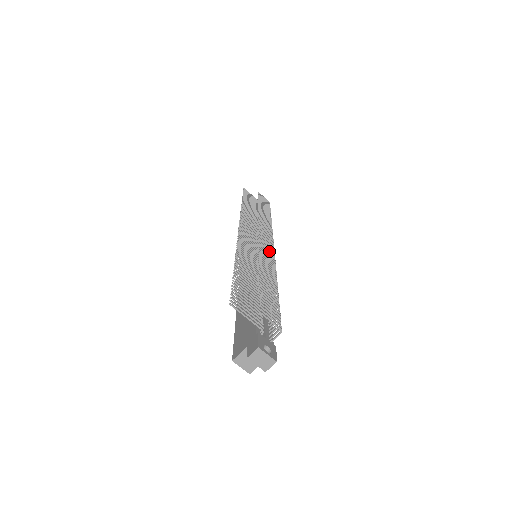
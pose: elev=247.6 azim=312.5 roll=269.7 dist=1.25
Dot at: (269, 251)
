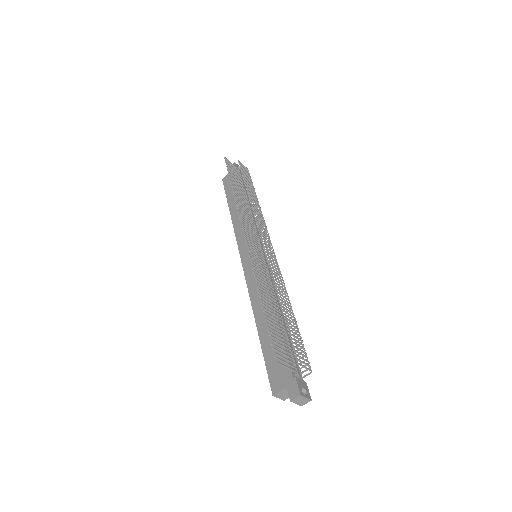
Dot at: (275, 263)
